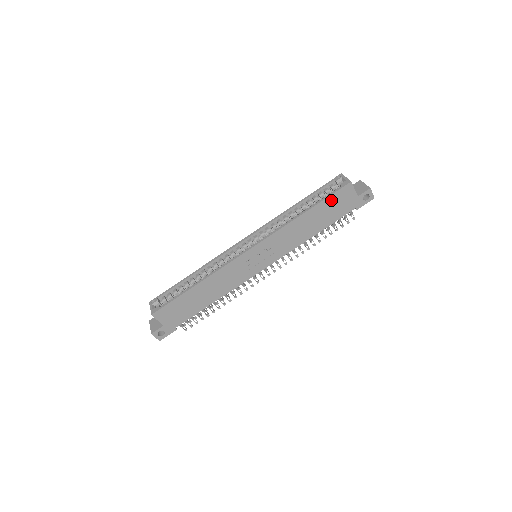
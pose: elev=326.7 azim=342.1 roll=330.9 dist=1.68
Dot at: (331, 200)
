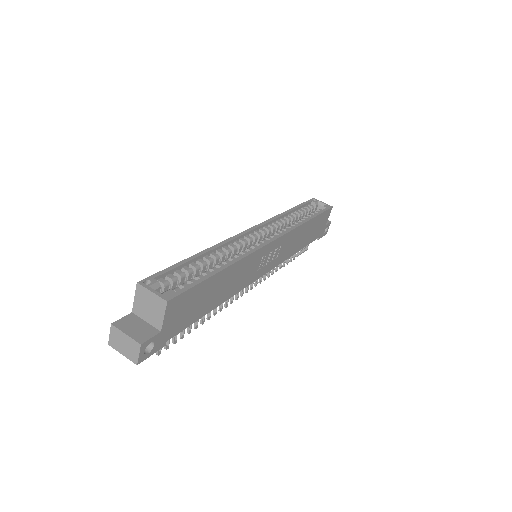
Dot at: (320, 218)
